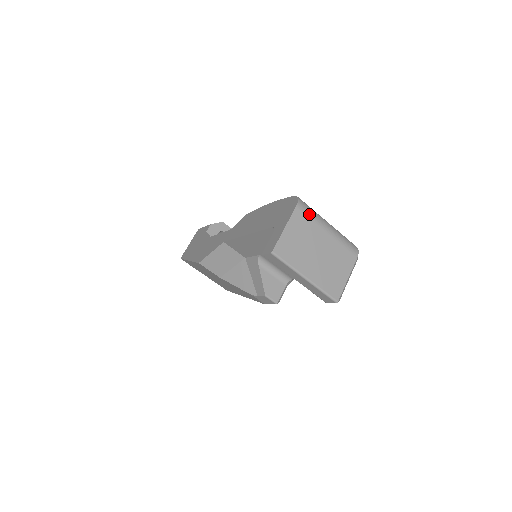
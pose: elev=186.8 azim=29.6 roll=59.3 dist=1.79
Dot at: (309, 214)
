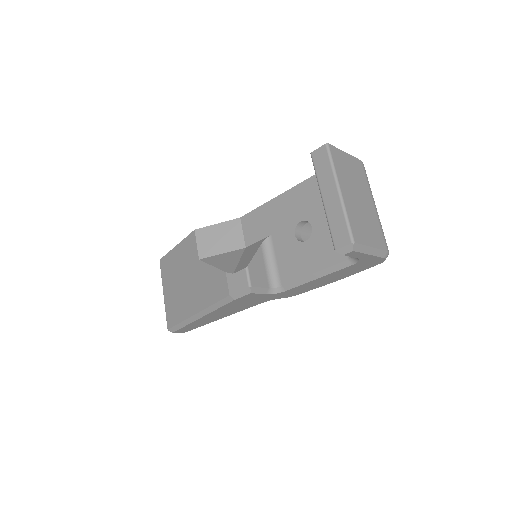
Dot at: (367, 177)
